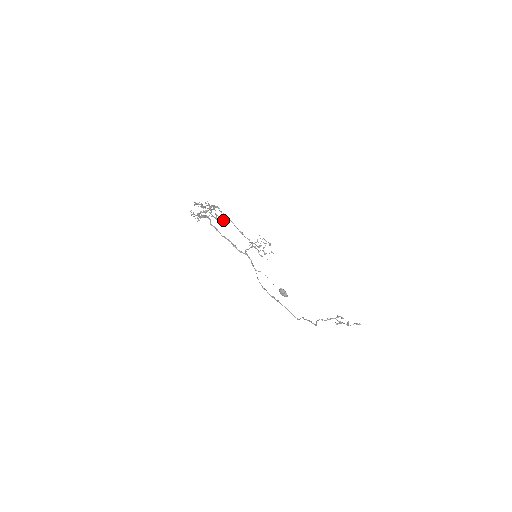
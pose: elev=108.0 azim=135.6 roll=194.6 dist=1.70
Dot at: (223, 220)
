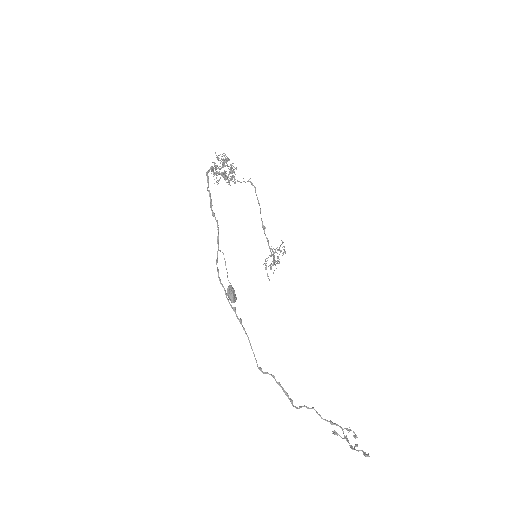
Dot at: (226, 177)
